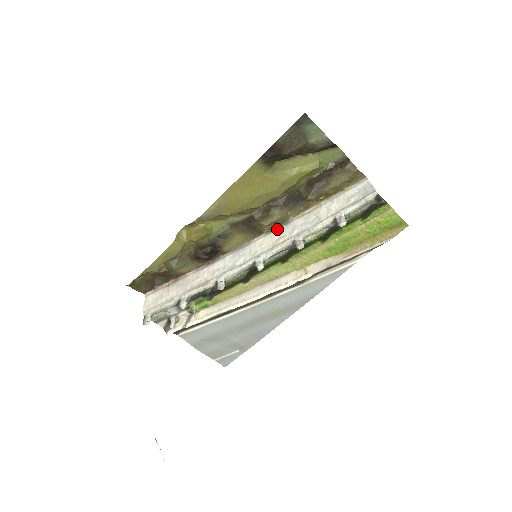
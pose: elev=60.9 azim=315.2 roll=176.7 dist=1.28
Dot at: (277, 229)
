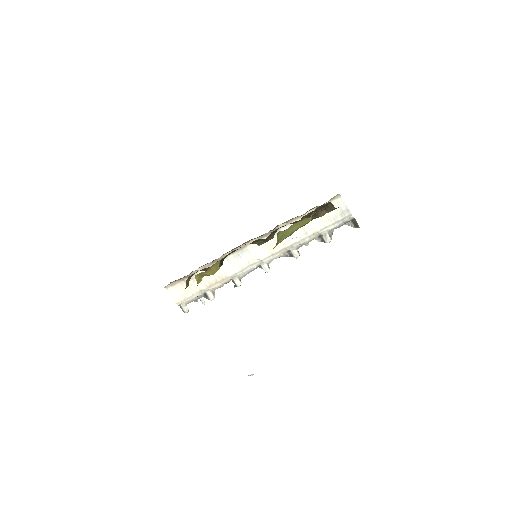
Dot at: occluded
